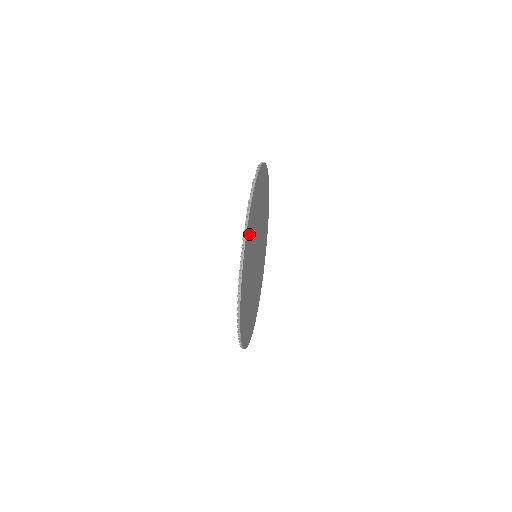
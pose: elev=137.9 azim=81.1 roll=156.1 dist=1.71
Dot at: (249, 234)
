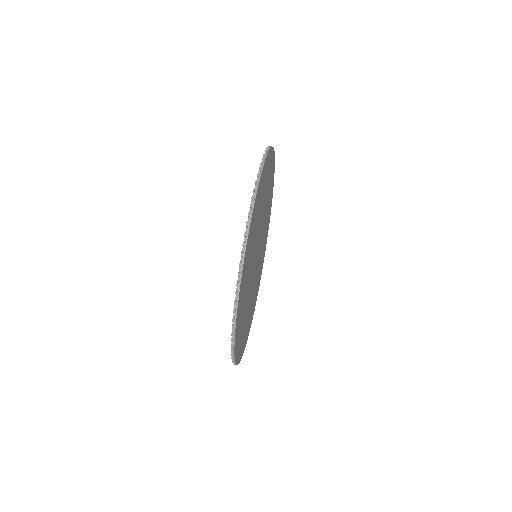
Dot at: (253, 222)
